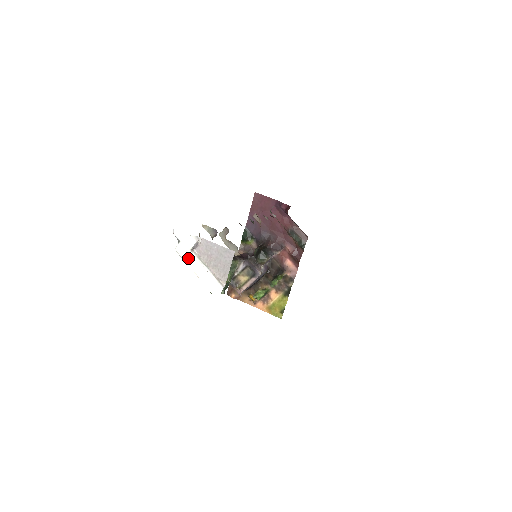
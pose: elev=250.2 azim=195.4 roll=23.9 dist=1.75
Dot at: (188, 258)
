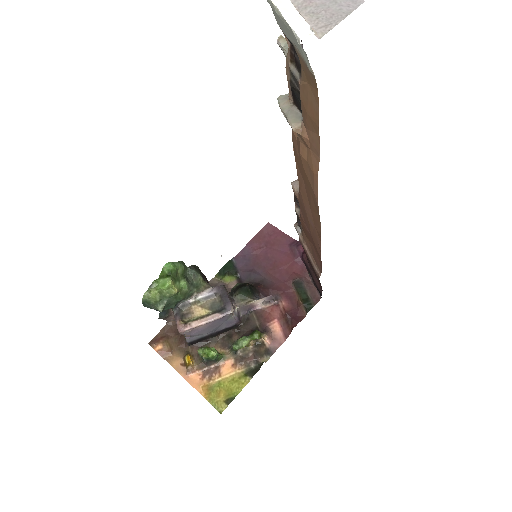
Dot at: out of frame
